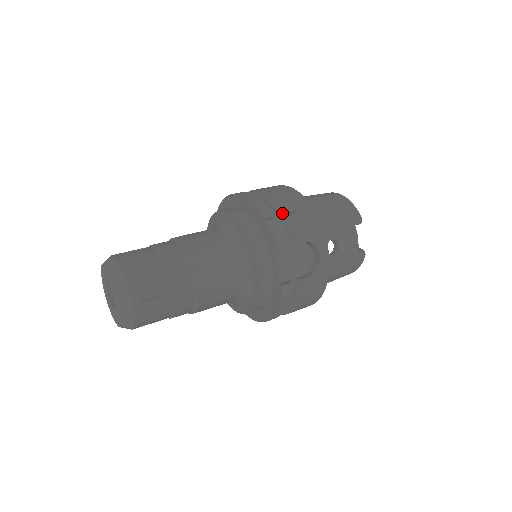
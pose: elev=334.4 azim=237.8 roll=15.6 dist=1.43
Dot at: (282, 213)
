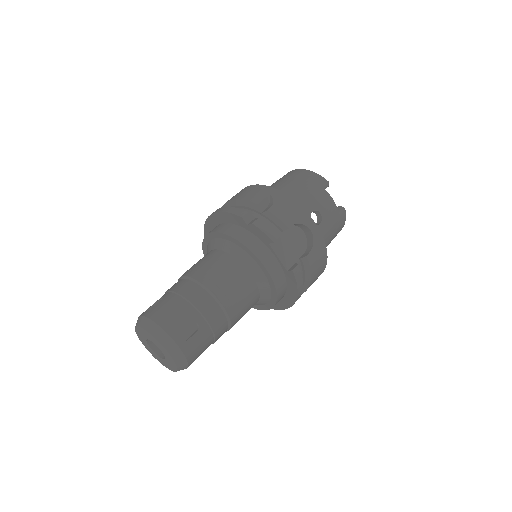
Dot at: (261, 210)
